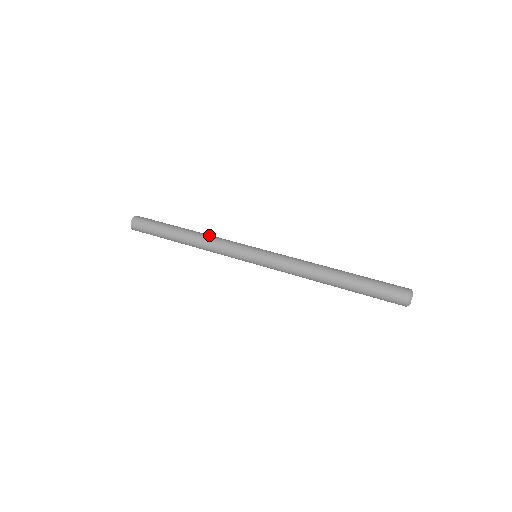
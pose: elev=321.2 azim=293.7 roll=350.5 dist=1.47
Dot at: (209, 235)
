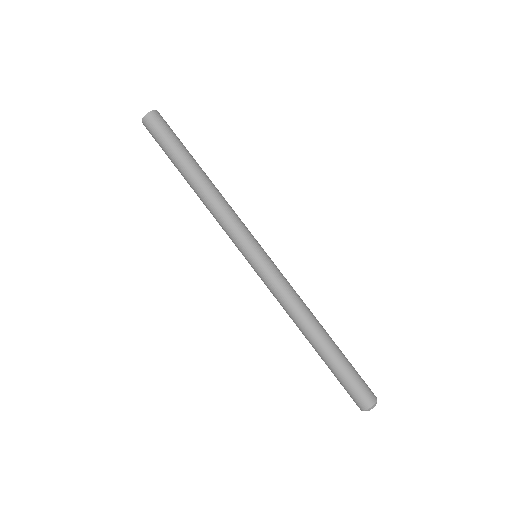
Dot at: (220, 198)
